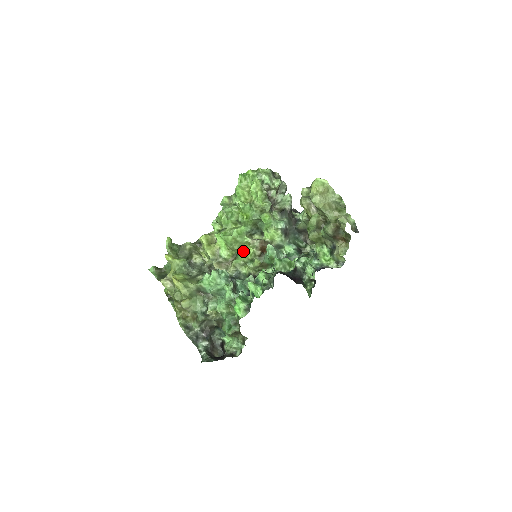
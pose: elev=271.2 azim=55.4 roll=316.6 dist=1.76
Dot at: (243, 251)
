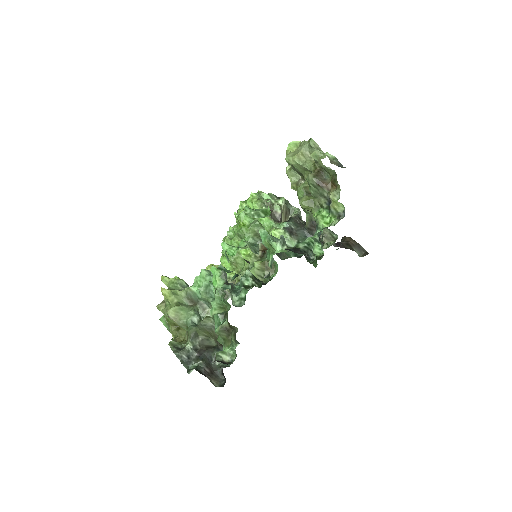
Dot at: (242, 255)
